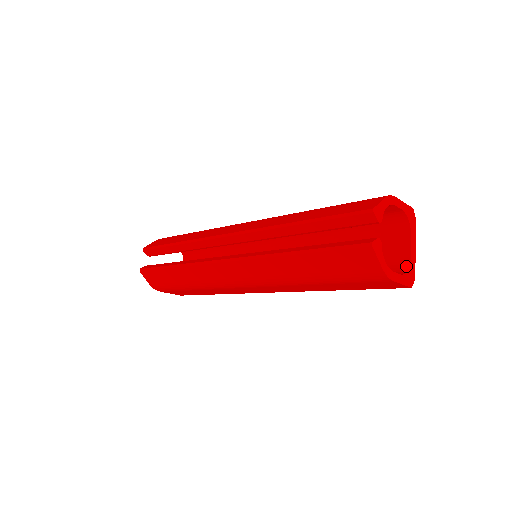
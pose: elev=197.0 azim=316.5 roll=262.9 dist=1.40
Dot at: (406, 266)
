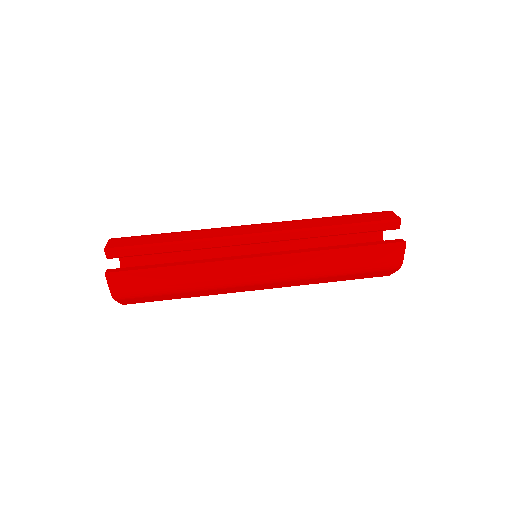
Dot at: occluded
